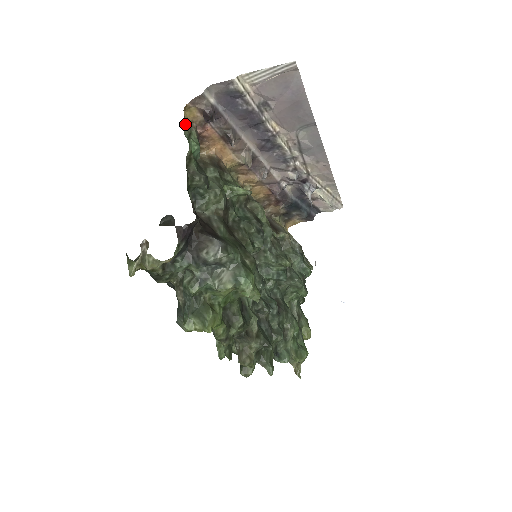
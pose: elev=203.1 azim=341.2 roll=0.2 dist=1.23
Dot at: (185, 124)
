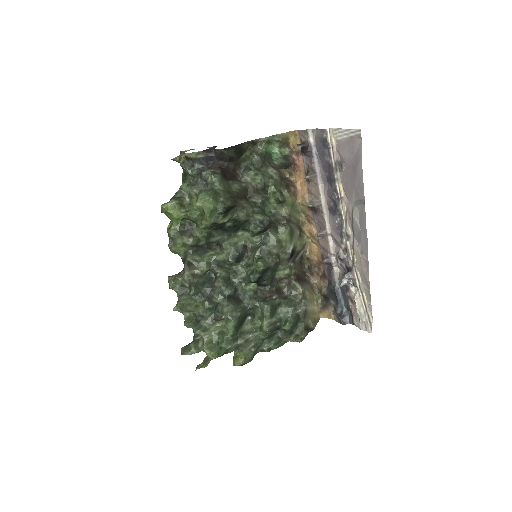
Dot at: (281, 133)
